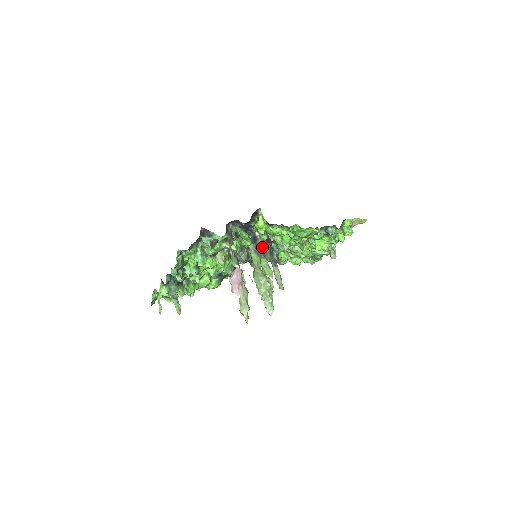
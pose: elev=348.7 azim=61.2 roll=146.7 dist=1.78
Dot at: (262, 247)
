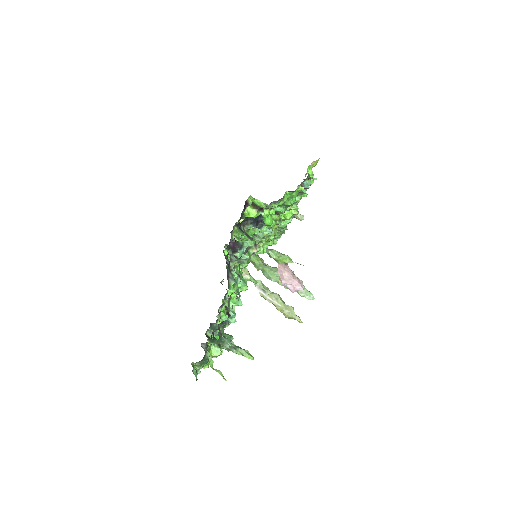
Dot at: occluded
